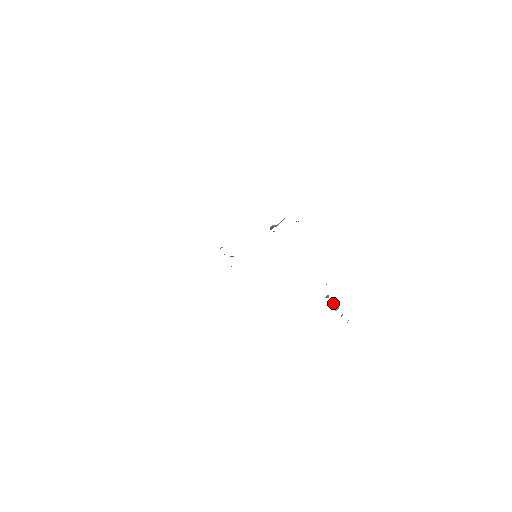
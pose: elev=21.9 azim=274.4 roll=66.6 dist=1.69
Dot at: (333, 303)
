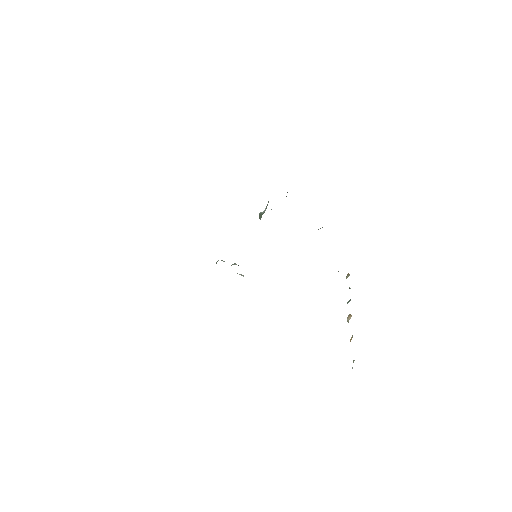
Dot at: (348, 301)
